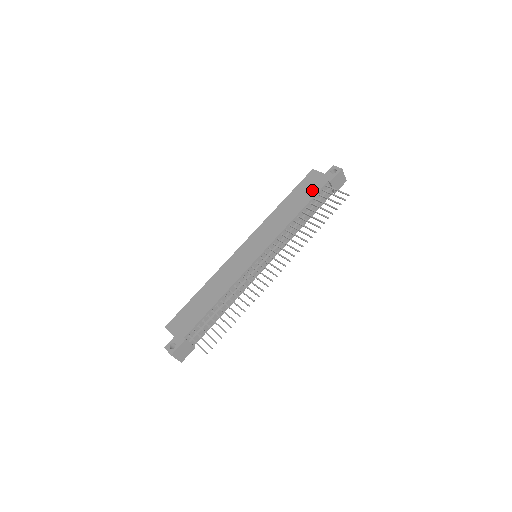
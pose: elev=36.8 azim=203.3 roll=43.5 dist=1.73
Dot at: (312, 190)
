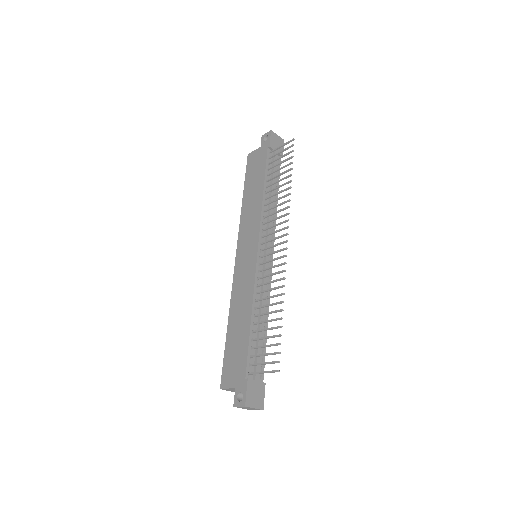
Dot at: (260, 166)
